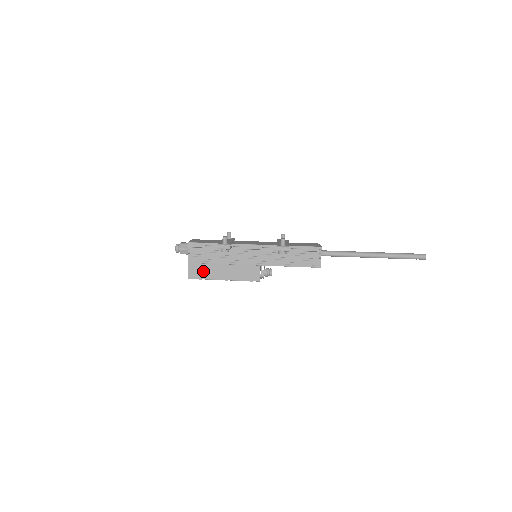
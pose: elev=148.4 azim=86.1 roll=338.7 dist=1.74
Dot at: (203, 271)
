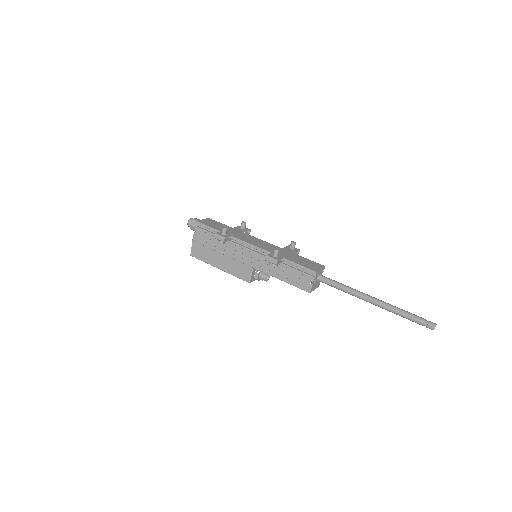
Dot at: (203, 253)
